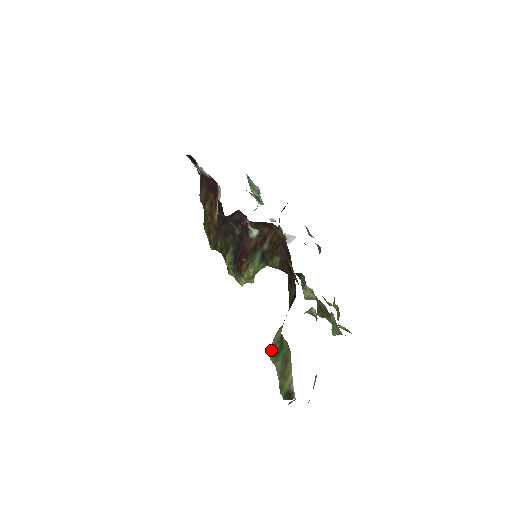
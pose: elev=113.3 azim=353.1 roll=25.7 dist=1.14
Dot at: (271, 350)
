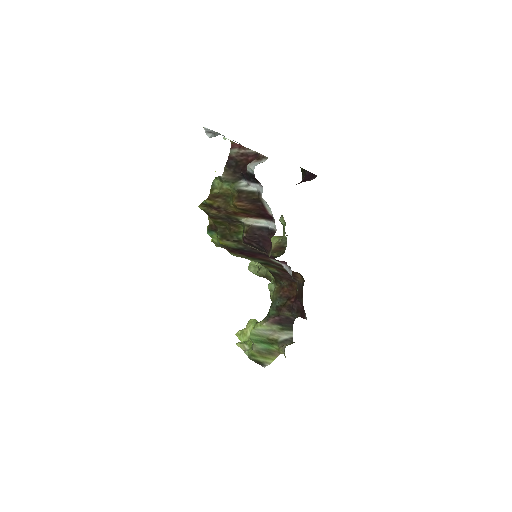
Dot at: (254, 334)
